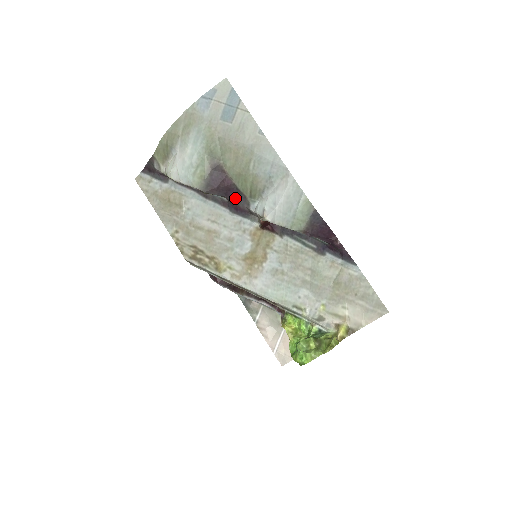
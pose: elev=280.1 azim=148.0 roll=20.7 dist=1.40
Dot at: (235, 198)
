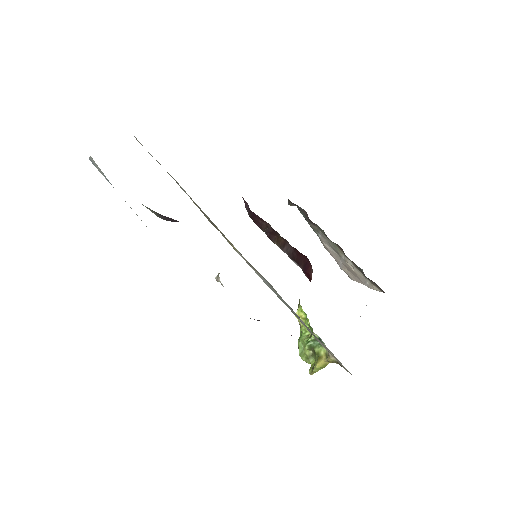
Dot at: occluded
